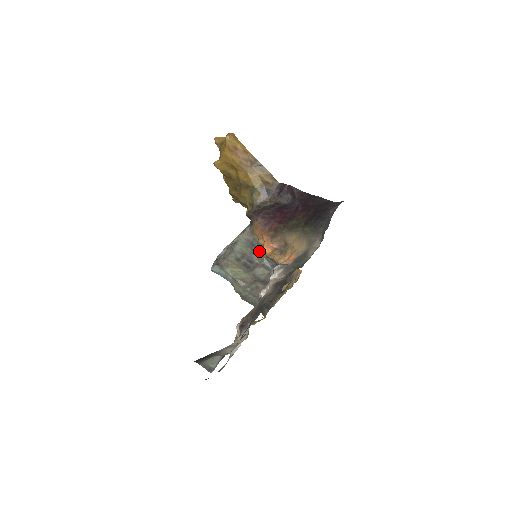
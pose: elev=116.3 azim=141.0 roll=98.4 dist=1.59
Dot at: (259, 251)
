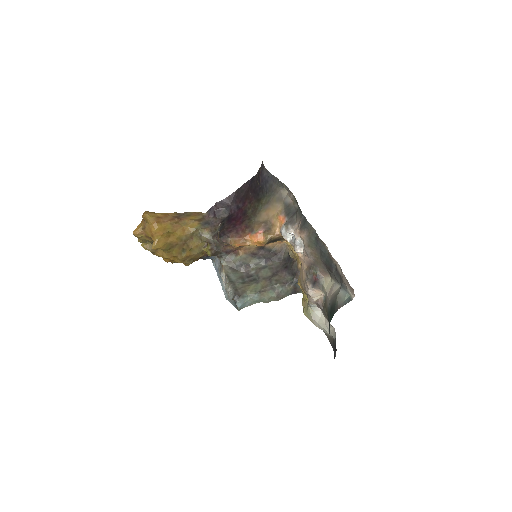
Dot at: (246, 265)
